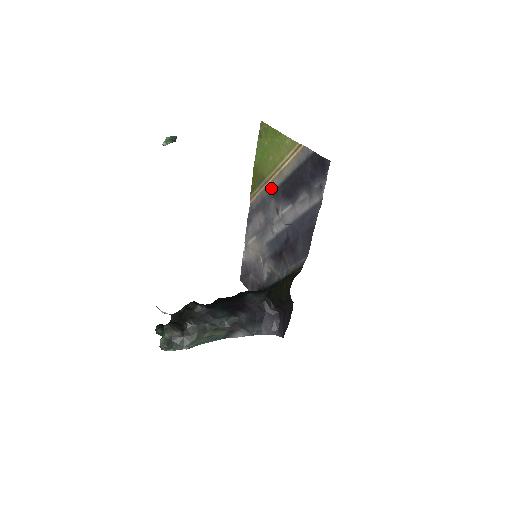
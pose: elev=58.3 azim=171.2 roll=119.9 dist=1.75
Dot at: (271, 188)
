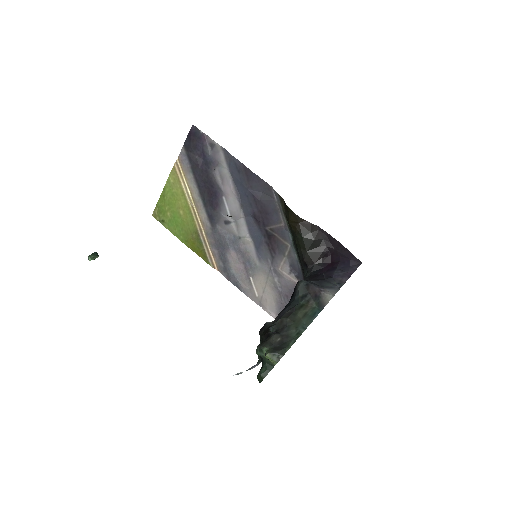
Dot at: (206, 225)
